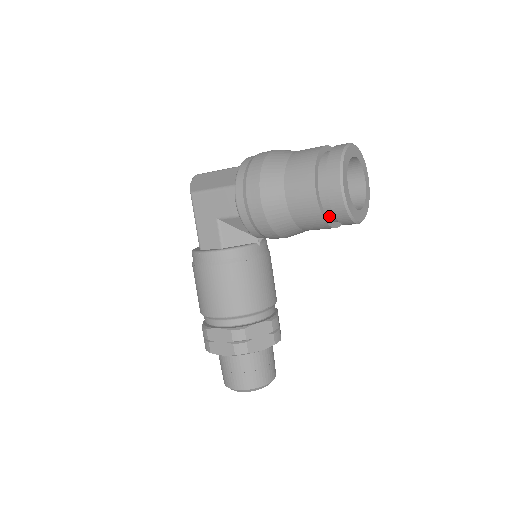
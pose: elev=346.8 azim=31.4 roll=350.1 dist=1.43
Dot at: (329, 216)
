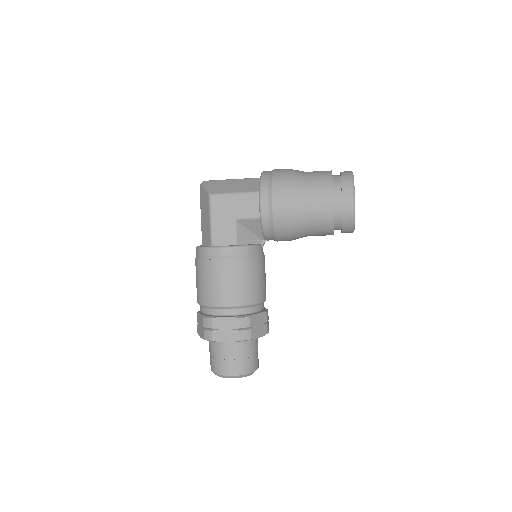
Dot at: (335, 224)
